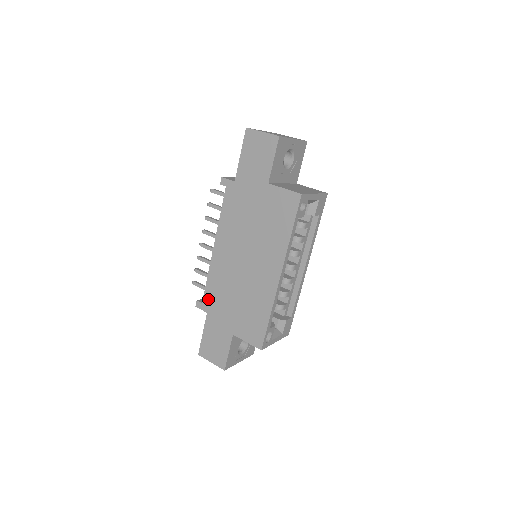
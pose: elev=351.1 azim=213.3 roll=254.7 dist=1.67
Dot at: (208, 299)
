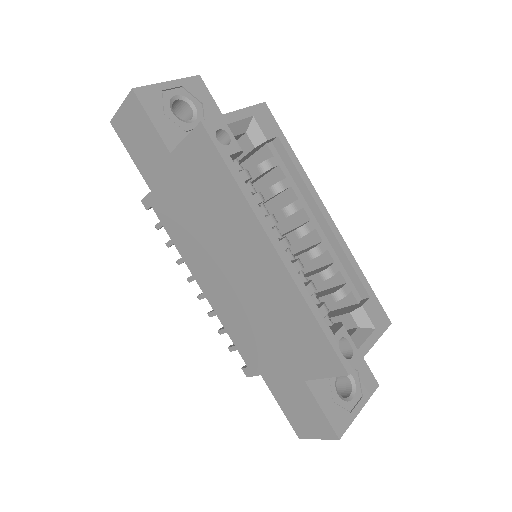
Dot at: (247, 356)
